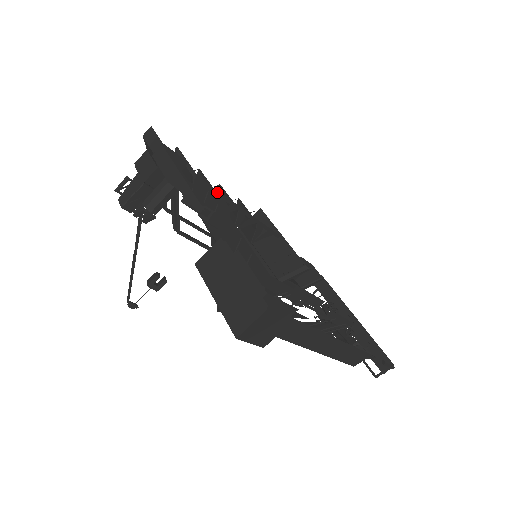
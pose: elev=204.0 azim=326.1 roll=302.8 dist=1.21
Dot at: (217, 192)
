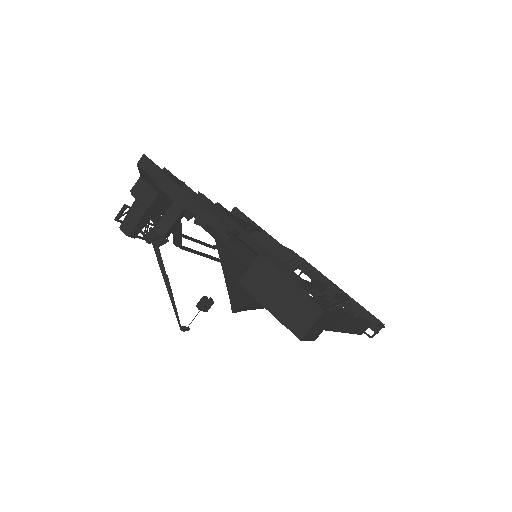
Dot at: occluded
